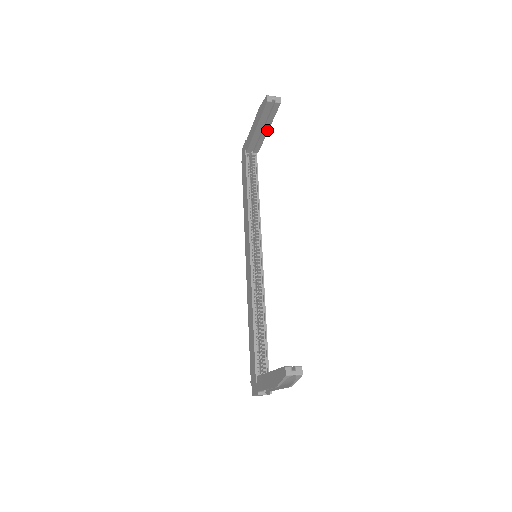
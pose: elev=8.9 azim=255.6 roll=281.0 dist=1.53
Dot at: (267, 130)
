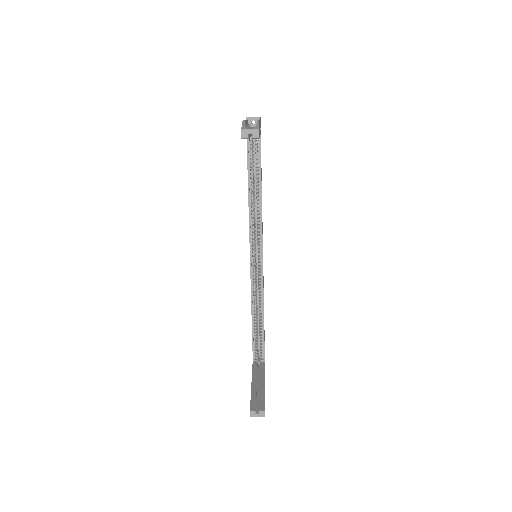
Dot at: occluded
